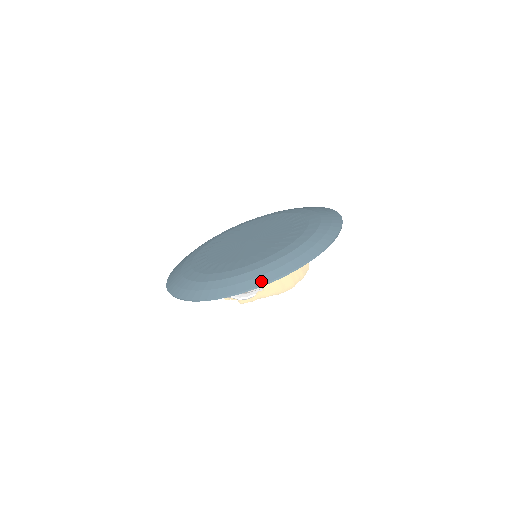
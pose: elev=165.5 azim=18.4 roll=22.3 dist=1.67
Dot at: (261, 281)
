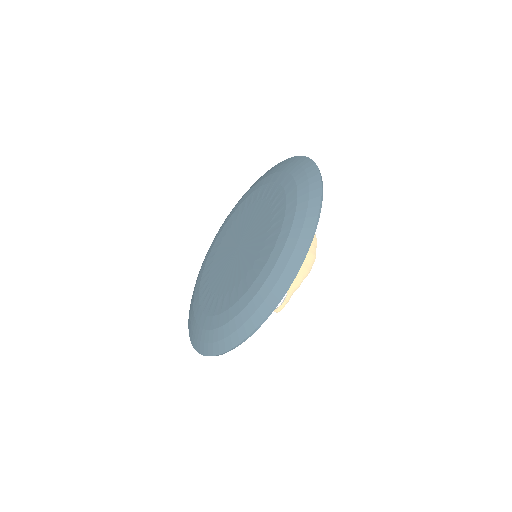
Dot at: (287, 279)
